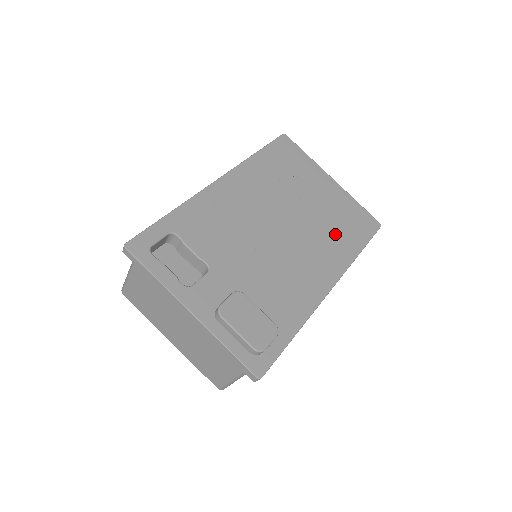
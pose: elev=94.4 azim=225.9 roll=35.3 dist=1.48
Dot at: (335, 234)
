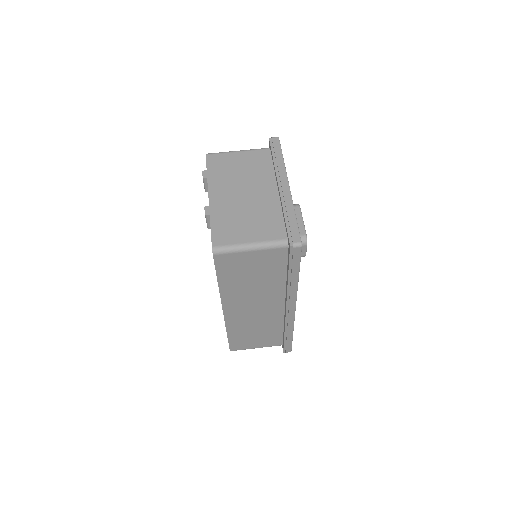
Dot at: occluded
